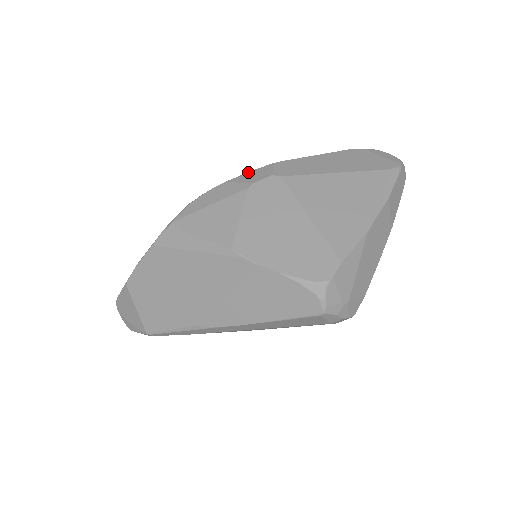
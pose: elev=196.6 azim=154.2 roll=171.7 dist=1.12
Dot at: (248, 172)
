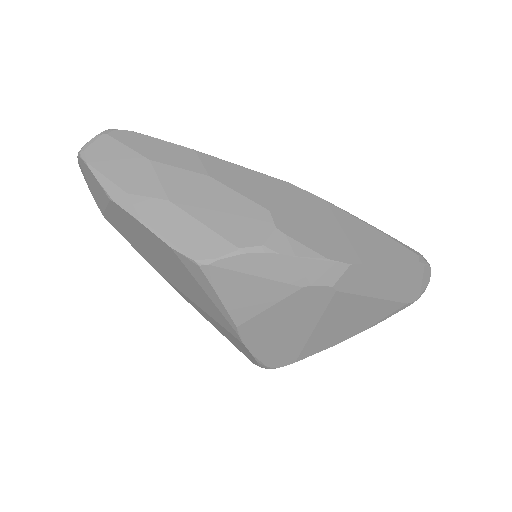
Dot at: (322, 259)
